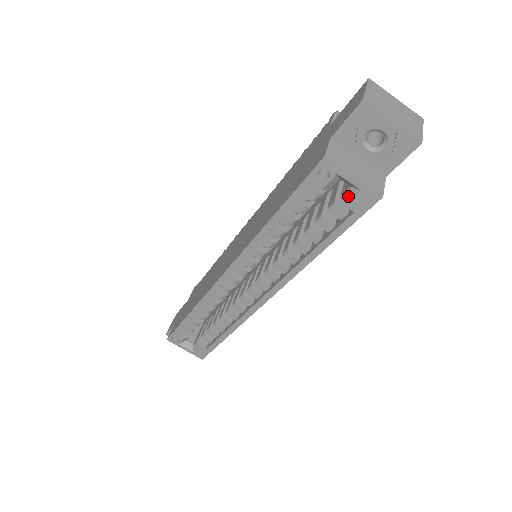
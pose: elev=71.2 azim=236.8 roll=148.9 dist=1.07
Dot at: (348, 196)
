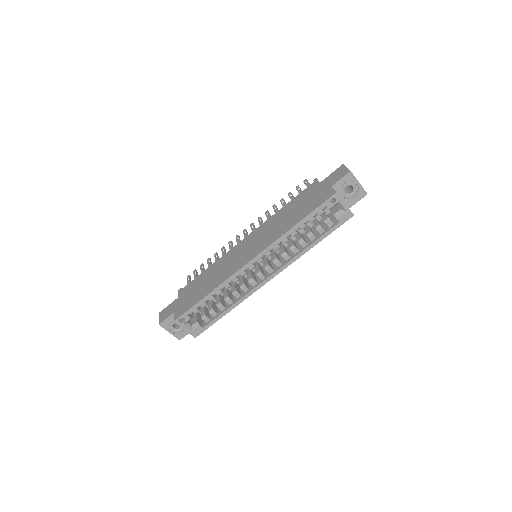
Dot at: (339, 214)
